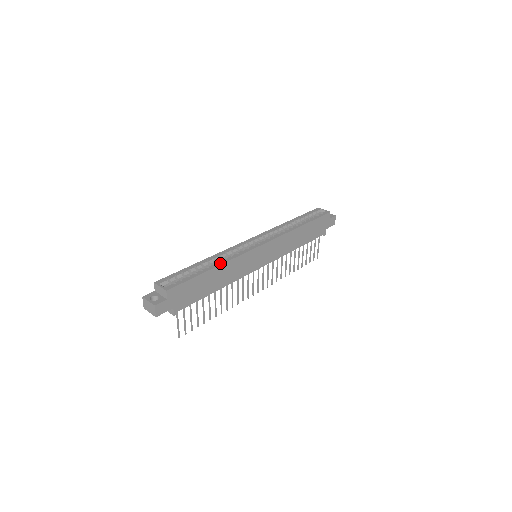
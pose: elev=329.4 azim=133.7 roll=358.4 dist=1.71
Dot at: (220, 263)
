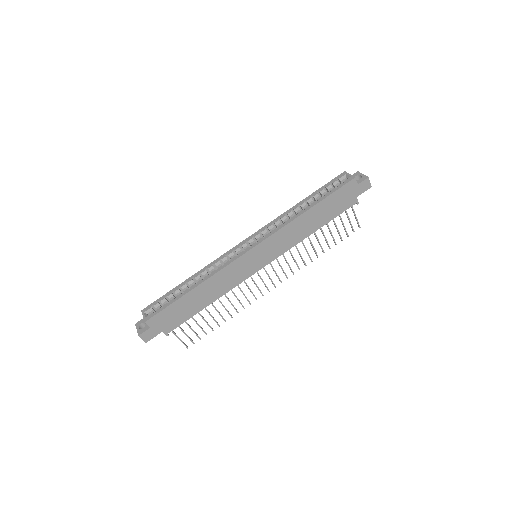
Dot at: (201, 281)
